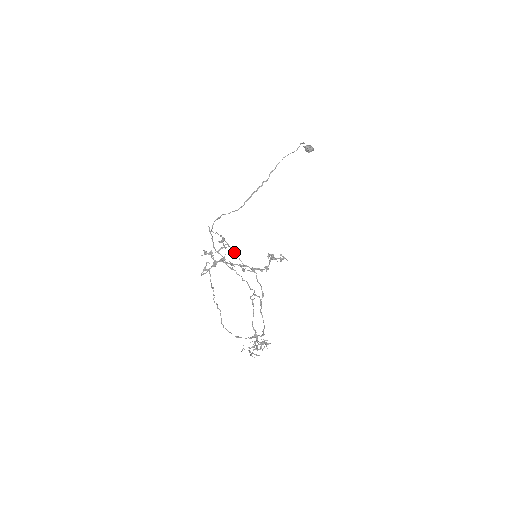
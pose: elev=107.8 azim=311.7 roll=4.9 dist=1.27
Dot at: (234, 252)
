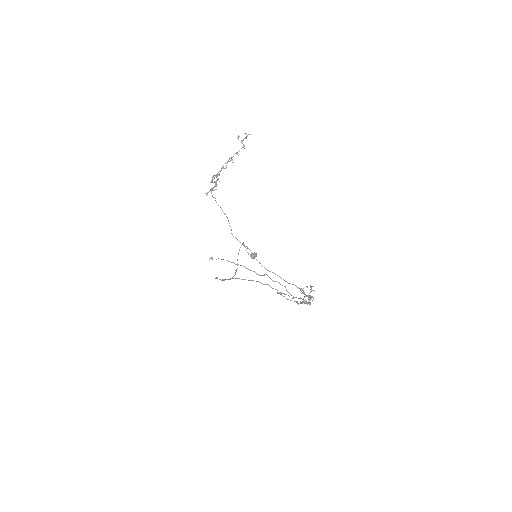
Dot at: (240, 265)
